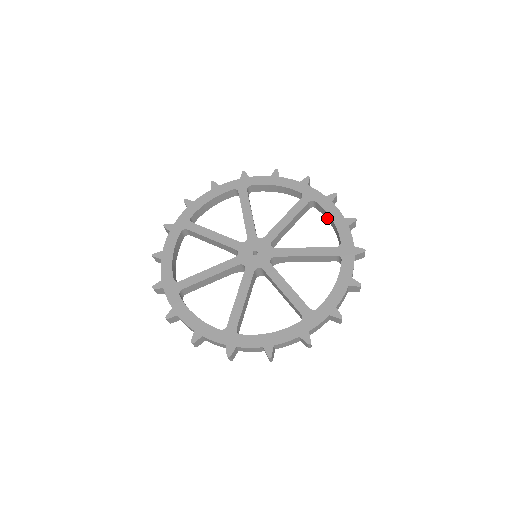
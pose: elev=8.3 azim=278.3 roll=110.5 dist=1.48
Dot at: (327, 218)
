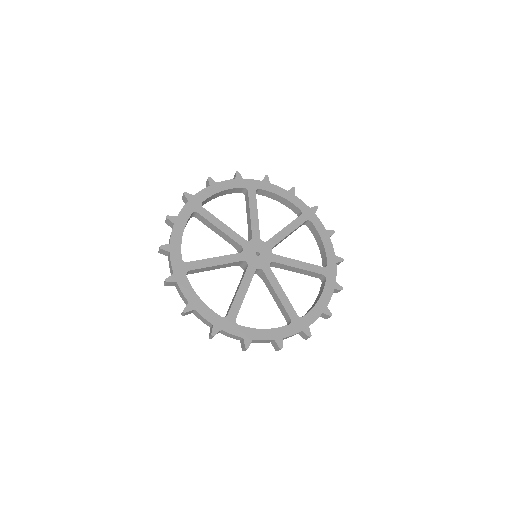
Dot at: (272, 197)
